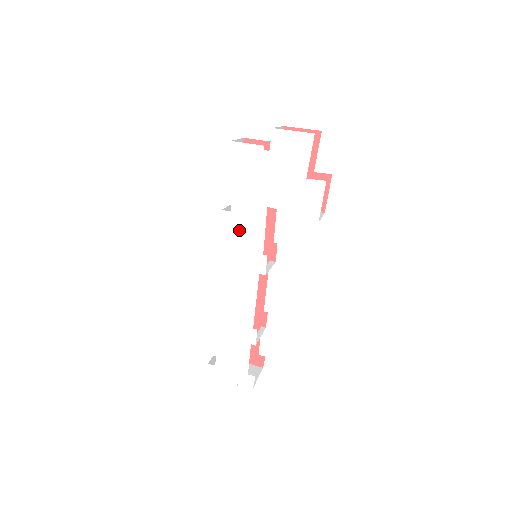
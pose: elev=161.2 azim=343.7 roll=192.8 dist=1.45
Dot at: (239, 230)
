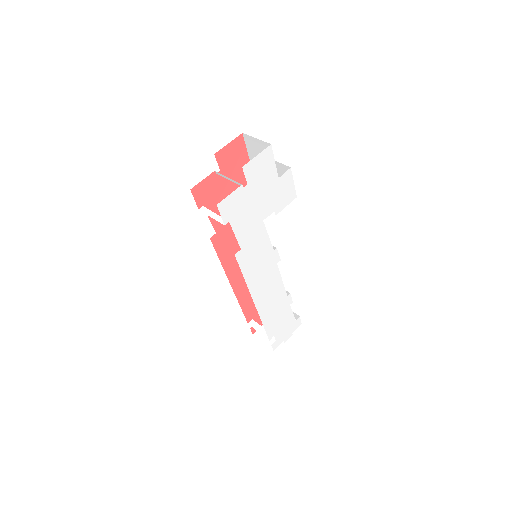
Dot at: (252, 254)
